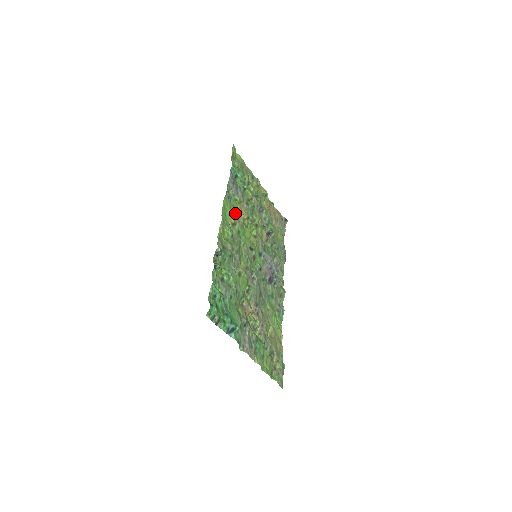
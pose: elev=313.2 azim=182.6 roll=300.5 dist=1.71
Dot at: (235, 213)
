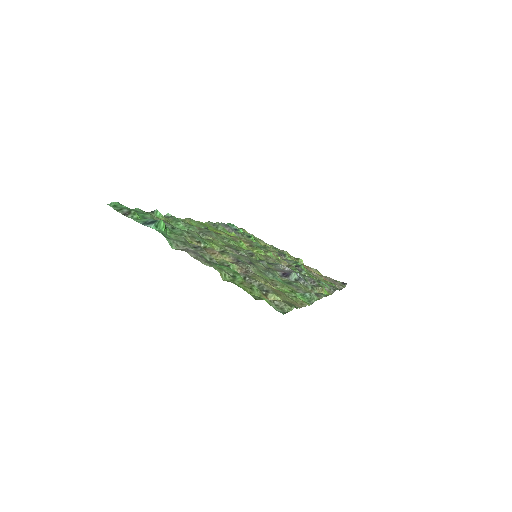
Dot at: occluded
